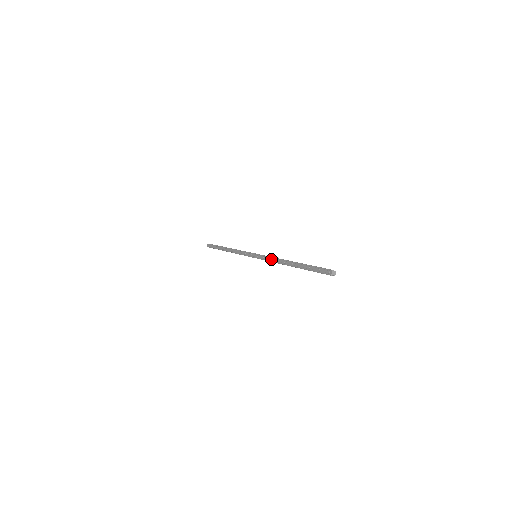
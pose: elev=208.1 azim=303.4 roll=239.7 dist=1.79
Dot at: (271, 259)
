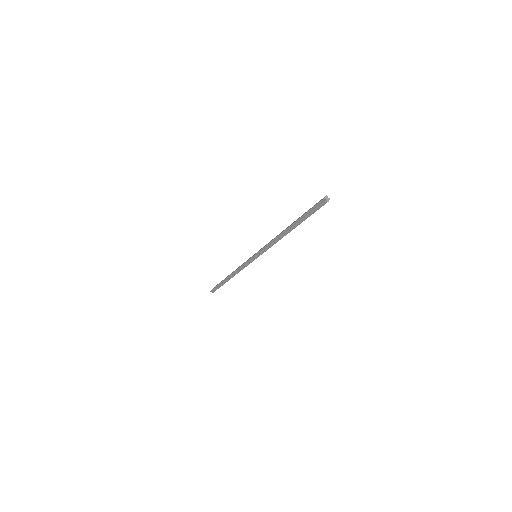
Dot at: (270, 241)
